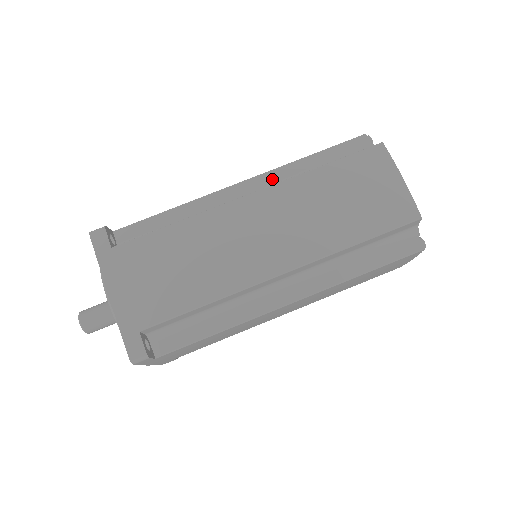
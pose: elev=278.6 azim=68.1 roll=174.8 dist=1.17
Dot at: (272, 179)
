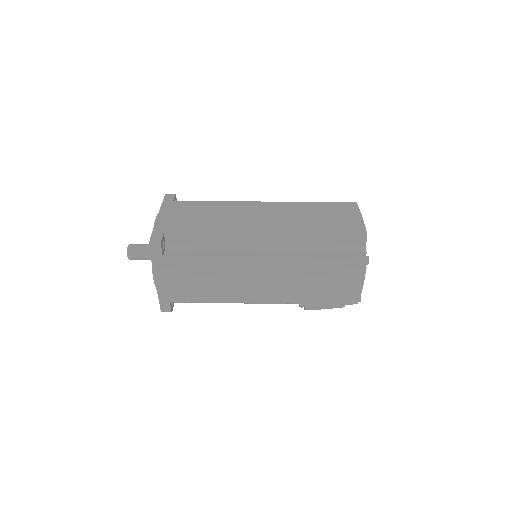
Dot at: occluded
